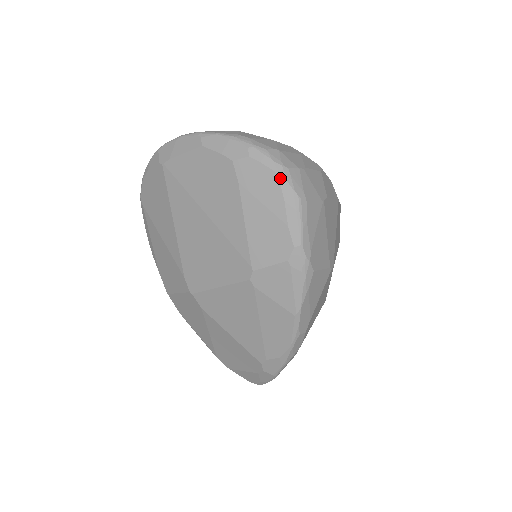
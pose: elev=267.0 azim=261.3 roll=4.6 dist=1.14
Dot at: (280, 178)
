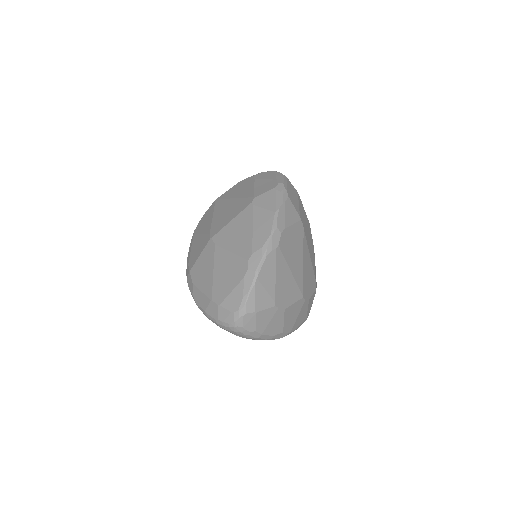
Dot at: (275, 172)
